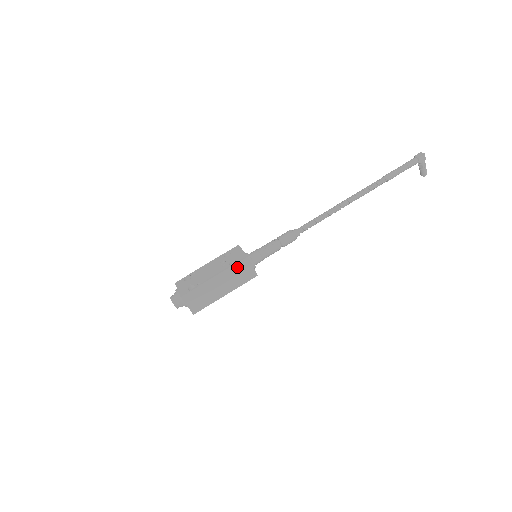
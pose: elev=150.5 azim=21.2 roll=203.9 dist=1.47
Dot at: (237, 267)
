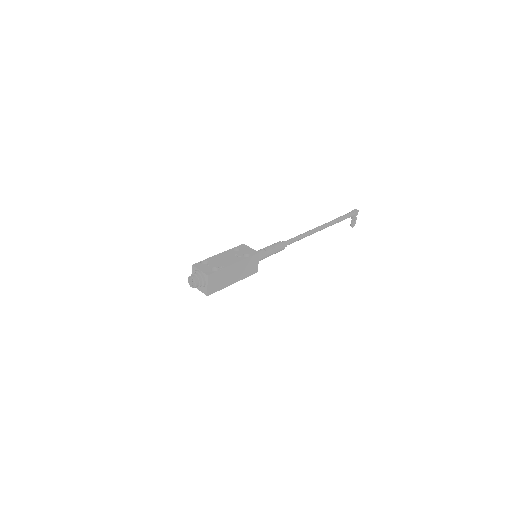
Dot at: (250, 260)
